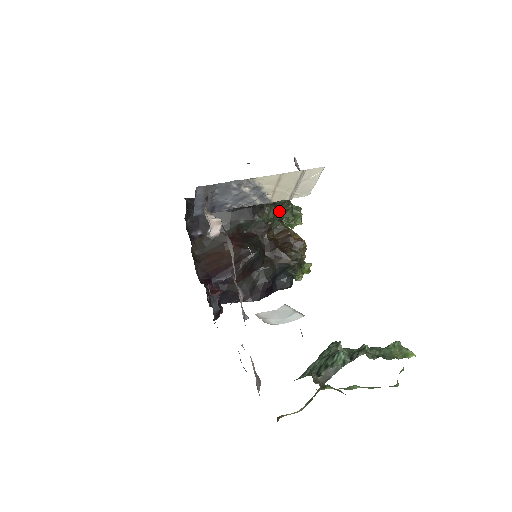
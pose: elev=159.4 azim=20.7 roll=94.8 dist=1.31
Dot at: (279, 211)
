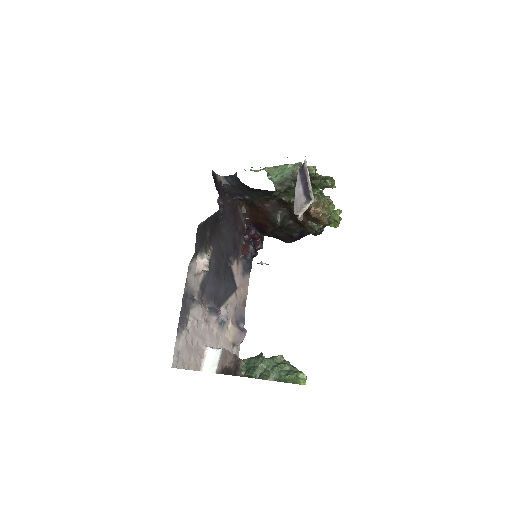
Dot at: occluded
